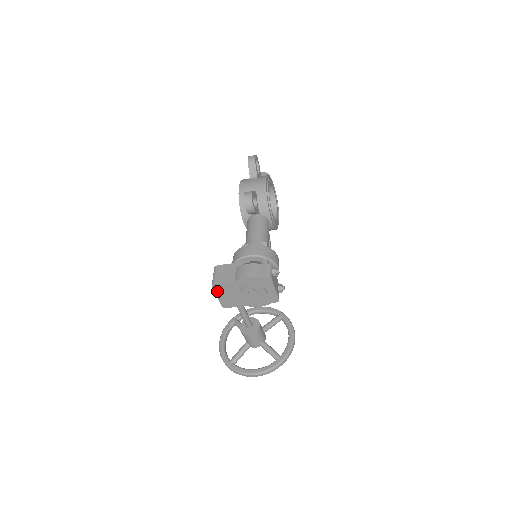
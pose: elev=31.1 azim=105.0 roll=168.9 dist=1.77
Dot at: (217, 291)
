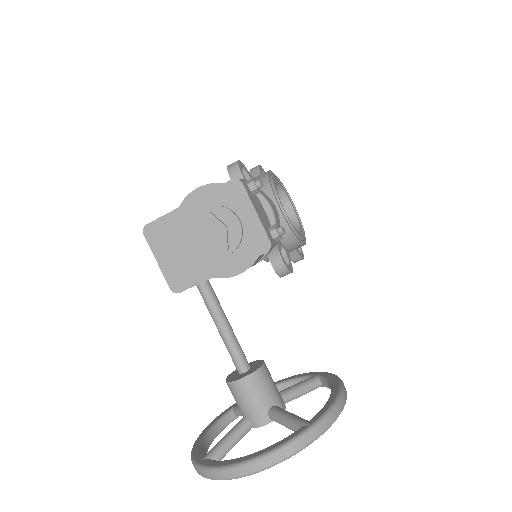
Dot at: (154, 244)
